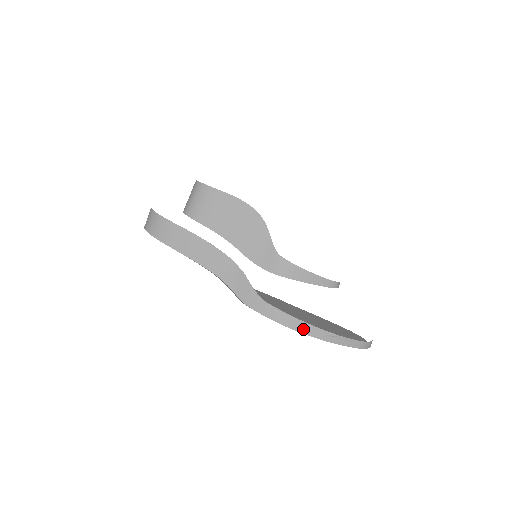
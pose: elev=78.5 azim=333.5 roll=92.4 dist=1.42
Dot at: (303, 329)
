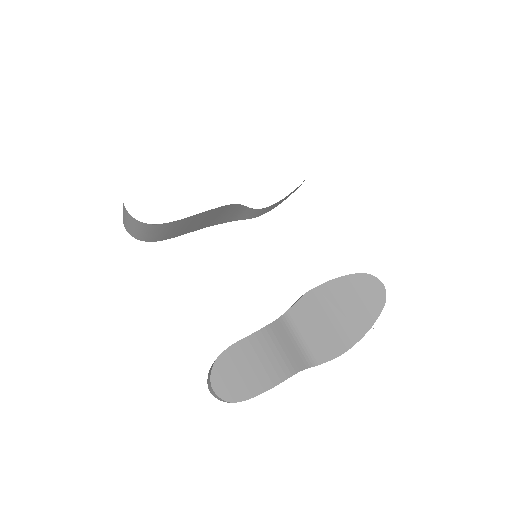
Dot at: occluded
